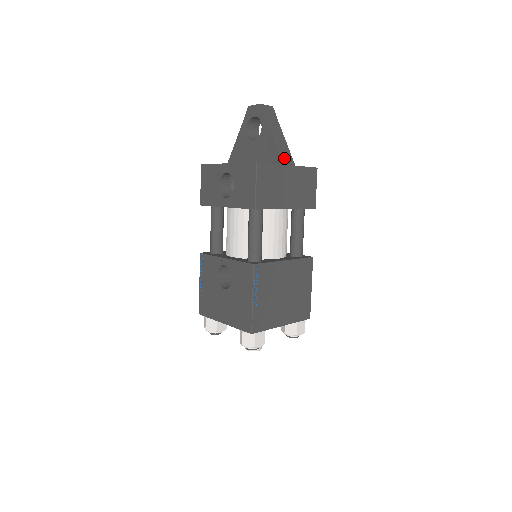
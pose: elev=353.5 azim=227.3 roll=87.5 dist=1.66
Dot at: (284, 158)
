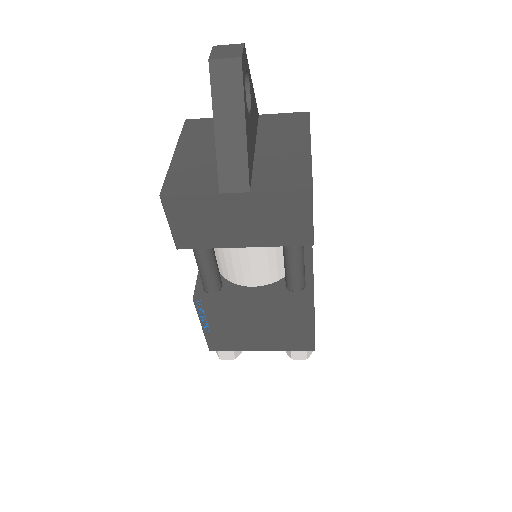
Dot at: (227, 179)
